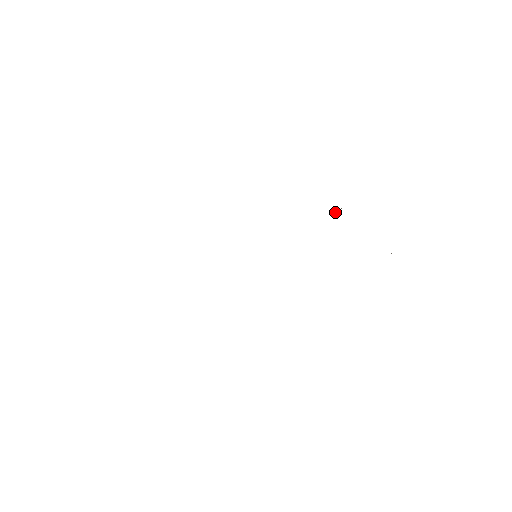
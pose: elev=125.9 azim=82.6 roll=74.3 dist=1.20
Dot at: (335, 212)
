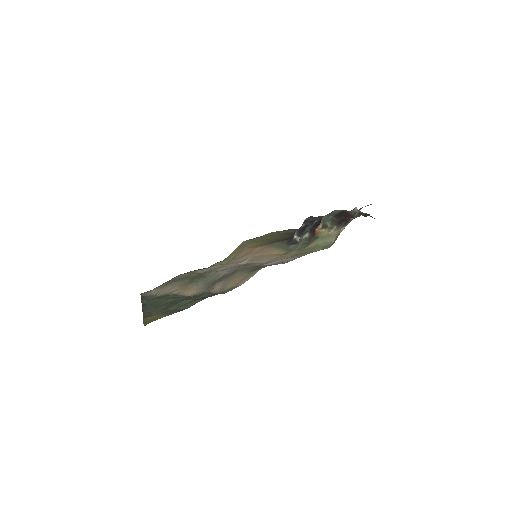
Dot at: (329, 232)
